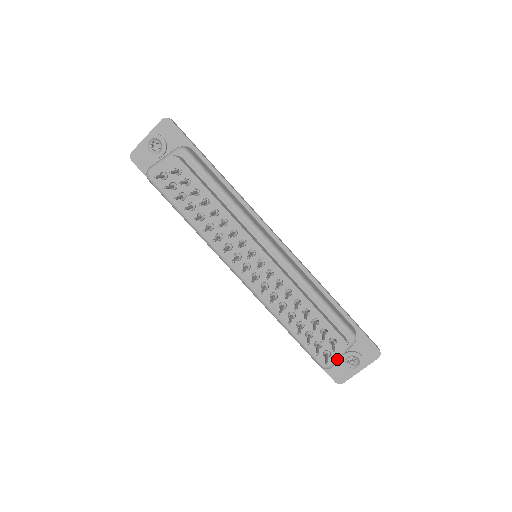
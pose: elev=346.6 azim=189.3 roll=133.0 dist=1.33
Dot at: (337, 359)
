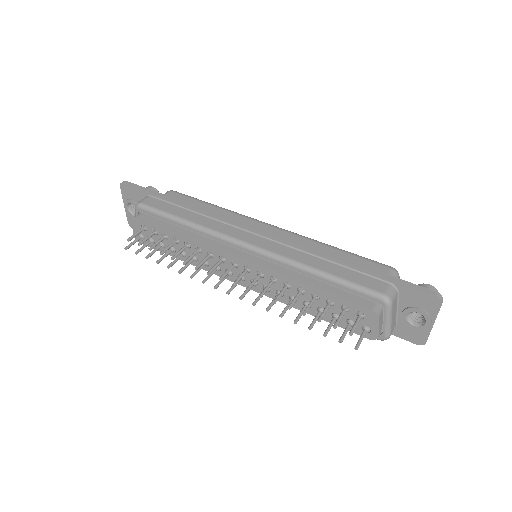
Dot at: (386, 327)
